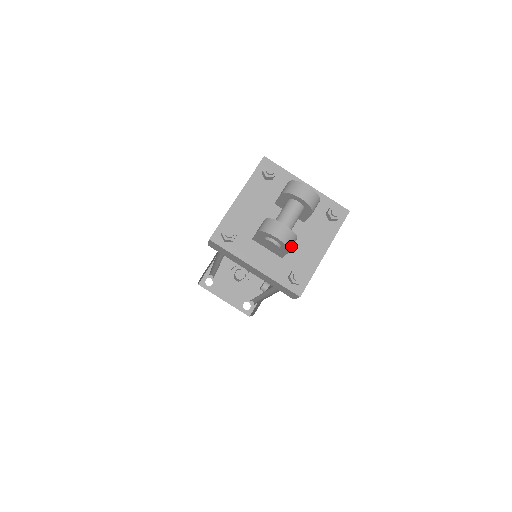
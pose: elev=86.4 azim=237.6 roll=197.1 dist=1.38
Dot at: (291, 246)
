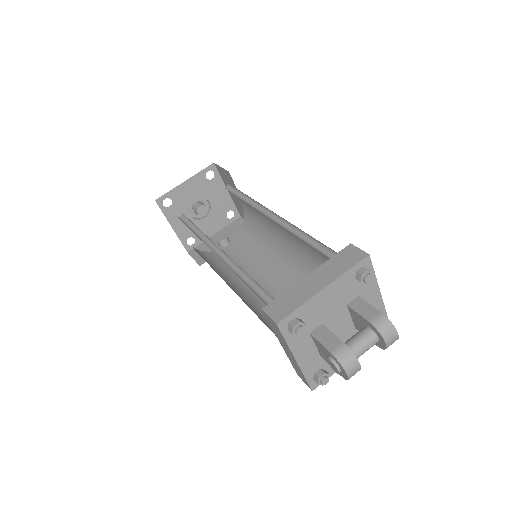
Dot at: occluded
